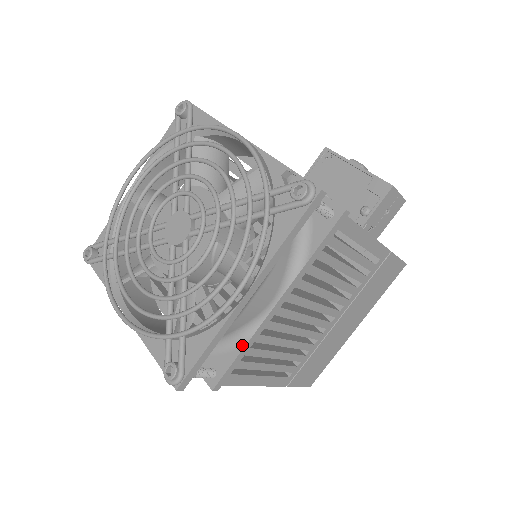
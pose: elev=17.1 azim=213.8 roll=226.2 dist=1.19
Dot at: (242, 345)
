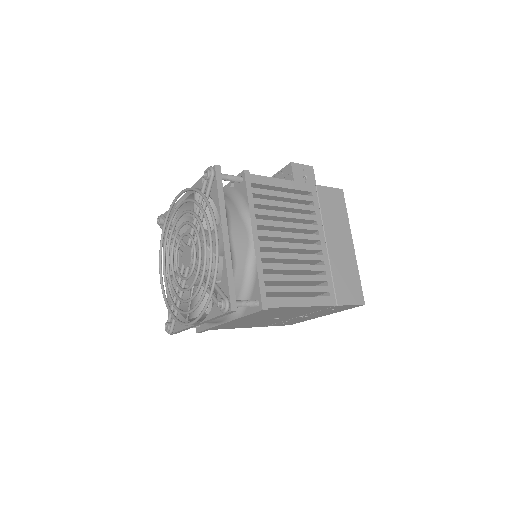
Dot at: (256, 272)
